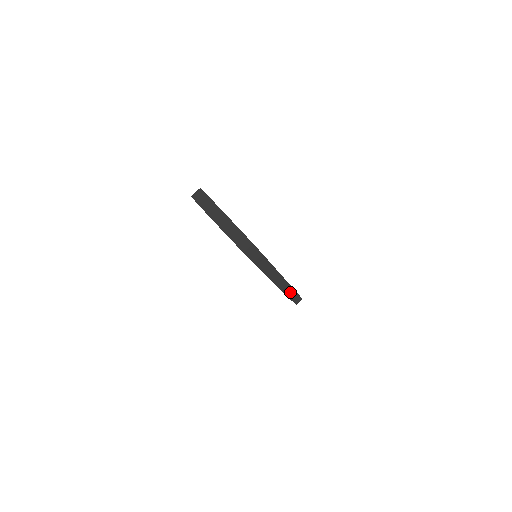
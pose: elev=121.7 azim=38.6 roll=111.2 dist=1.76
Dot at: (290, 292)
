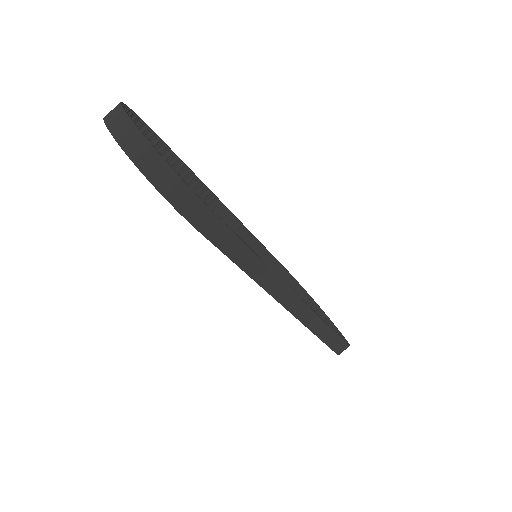
Dot at: (314, 323)
